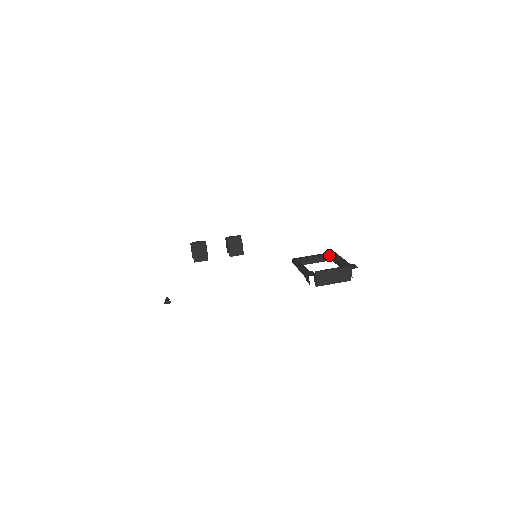
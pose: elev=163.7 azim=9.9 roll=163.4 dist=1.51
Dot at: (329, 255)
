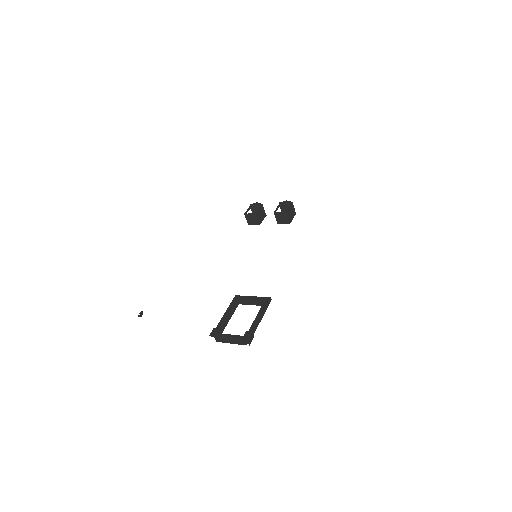
Dot at: (262, 301)
